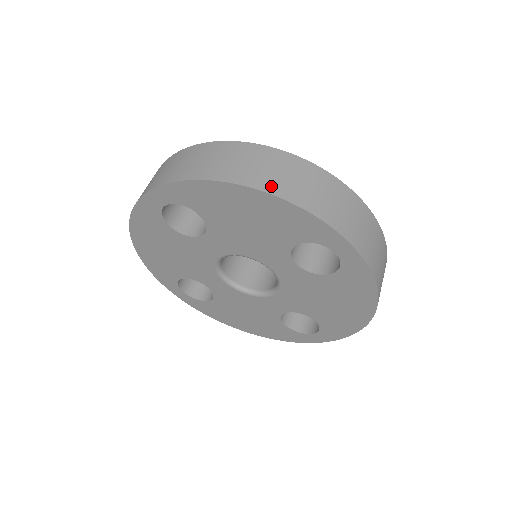
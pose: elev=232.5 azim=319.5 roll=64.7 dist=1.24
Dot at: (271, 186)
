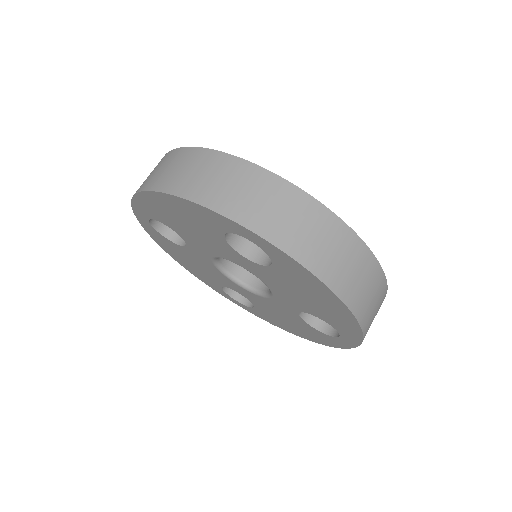
Dot at: (168, 185)
